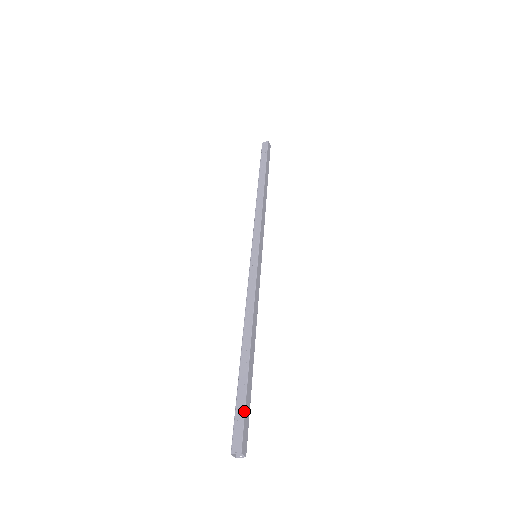
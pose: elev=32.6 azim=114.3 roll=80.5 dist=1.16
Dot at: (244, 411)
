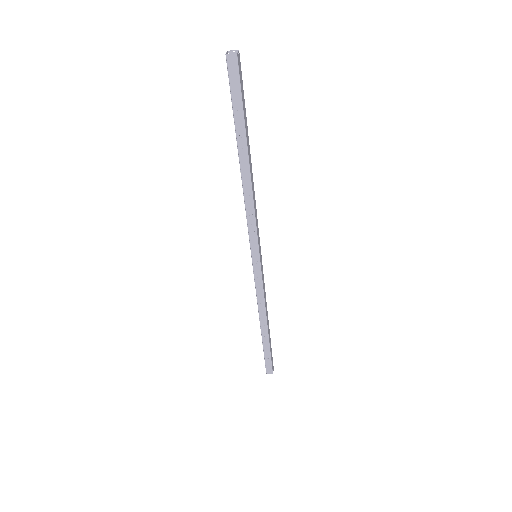
Dot at: (271, 360)
